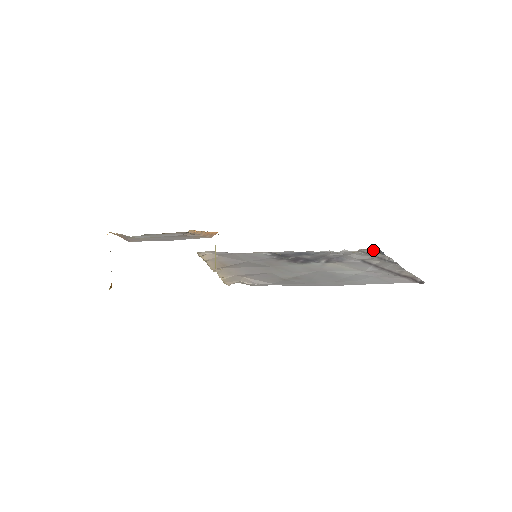
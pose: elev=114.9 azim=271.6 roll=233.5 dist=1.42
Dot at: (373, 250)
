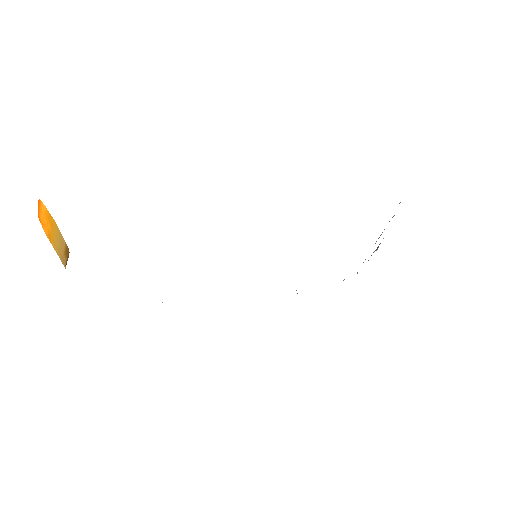
Dot at: occluded
